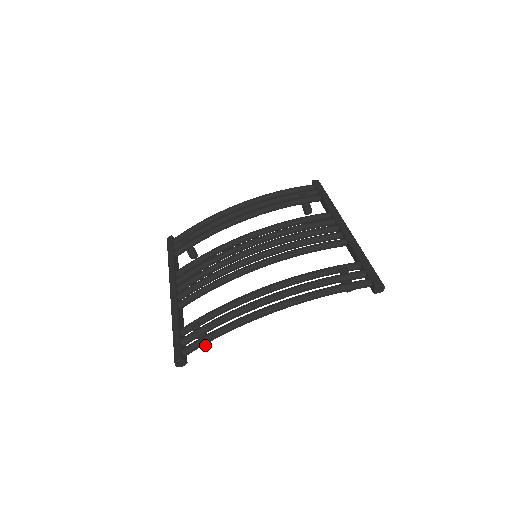
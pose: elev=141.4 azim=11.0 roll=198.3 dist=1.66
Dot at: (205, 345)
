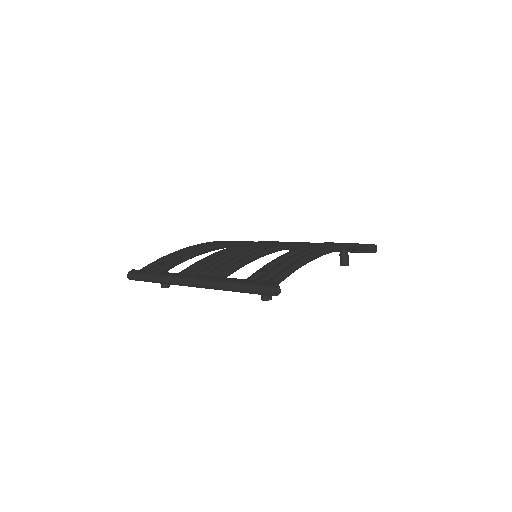
Dot at: (270, 298)
